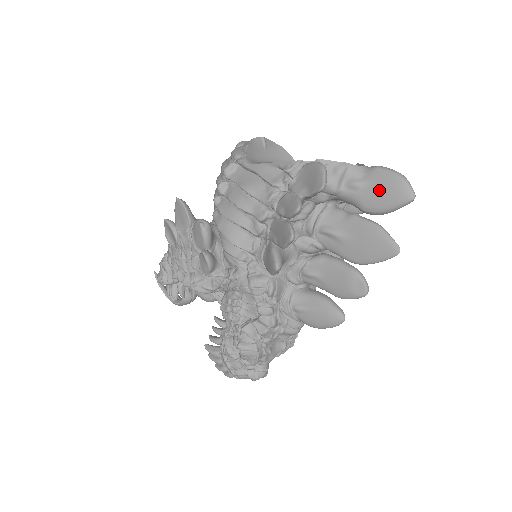
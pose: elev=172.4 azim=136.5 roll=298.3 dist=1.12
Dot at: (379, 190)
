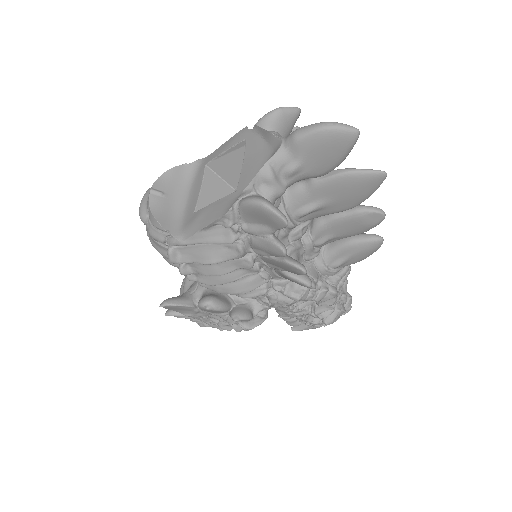
Dot at: (320, 155)
